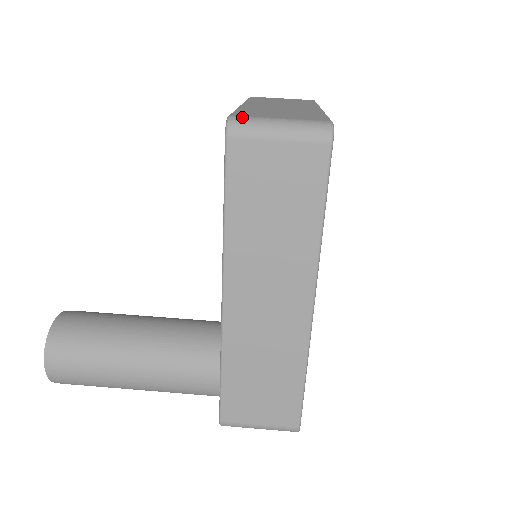
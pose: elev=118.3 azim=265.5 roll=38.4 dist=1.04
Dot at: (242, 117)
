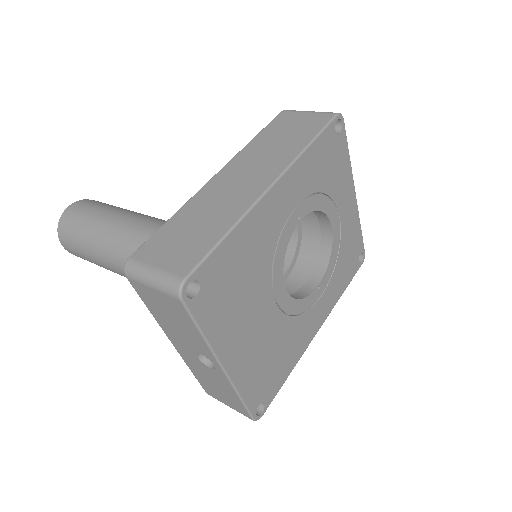
Dot at: occluded
